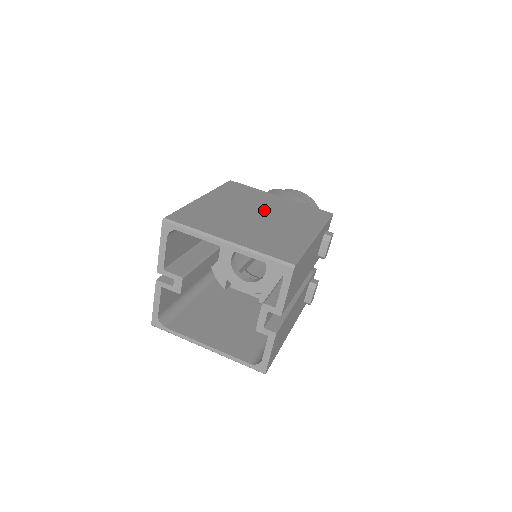
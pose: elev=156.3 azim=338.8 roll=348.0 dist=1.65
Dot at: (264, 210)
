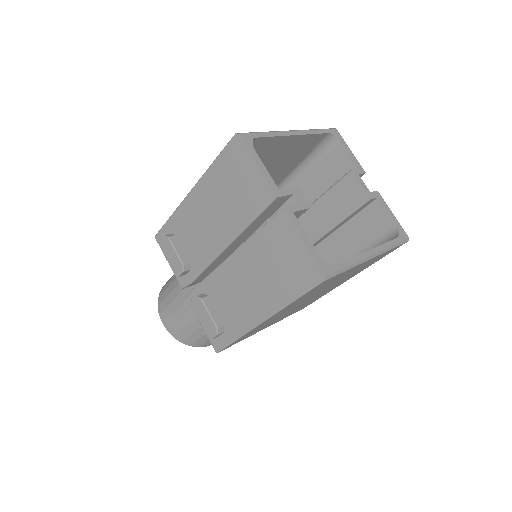
Dot at: occluded
